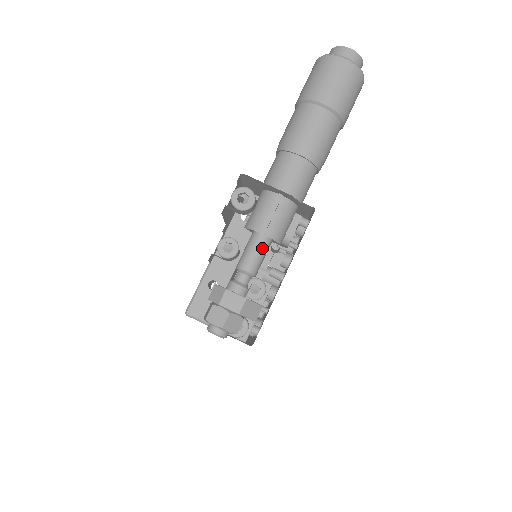
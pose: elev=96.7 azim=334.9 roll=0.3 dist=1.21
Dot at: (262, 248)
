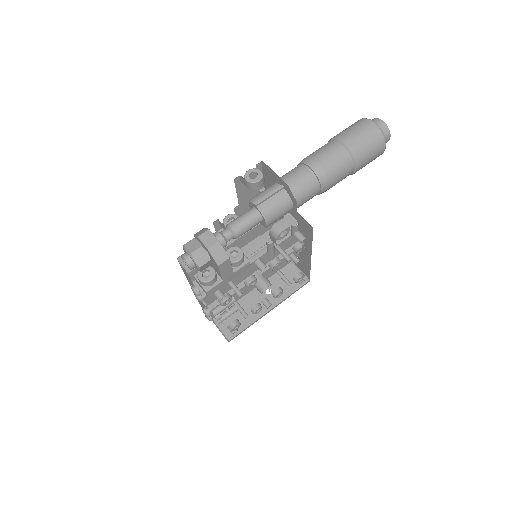
Dot at: (251, 218)
